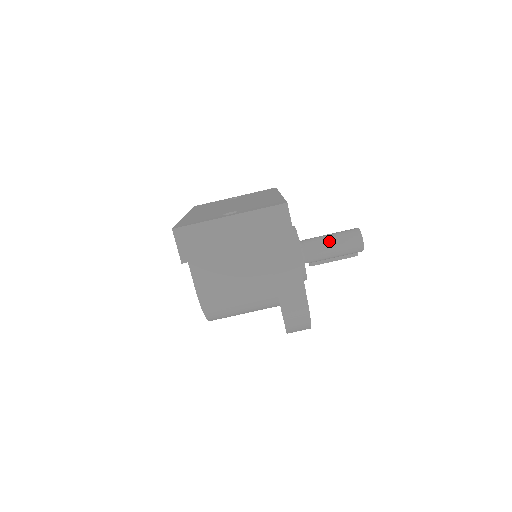
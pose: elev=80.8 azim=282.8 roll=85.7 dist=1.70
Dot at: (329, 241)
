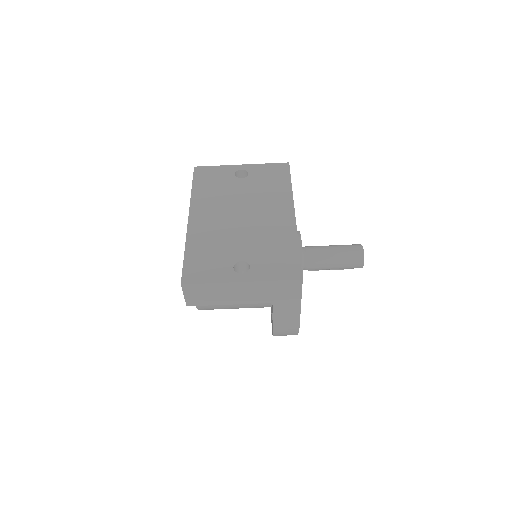
Dot at: (331, 260)
